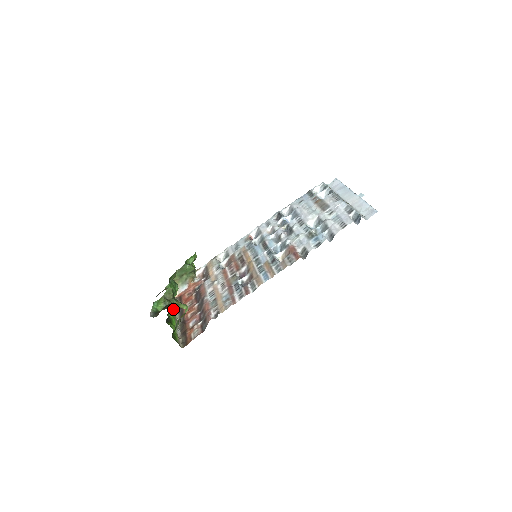
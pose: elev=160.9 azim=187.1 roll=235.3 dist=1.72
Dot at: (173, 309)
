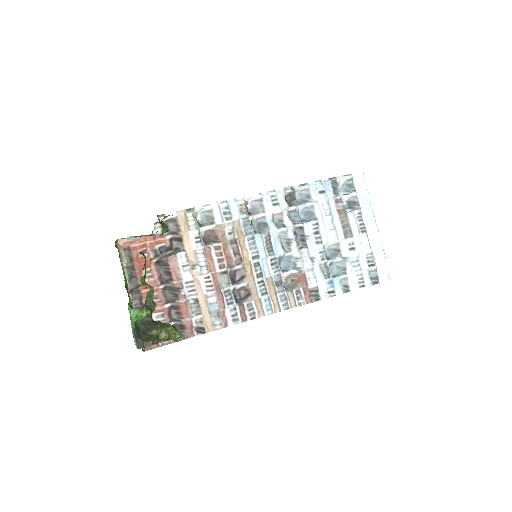
Dot at: occluded
